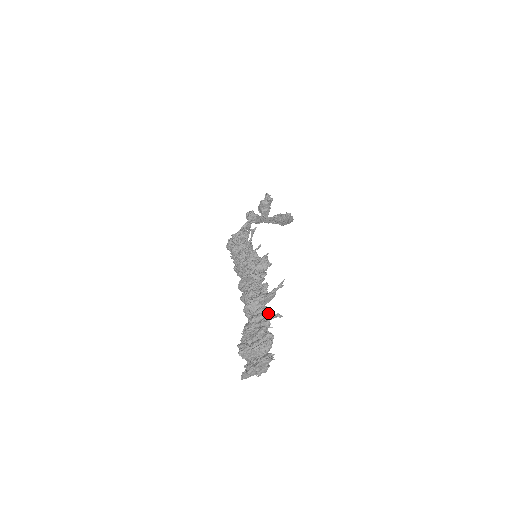
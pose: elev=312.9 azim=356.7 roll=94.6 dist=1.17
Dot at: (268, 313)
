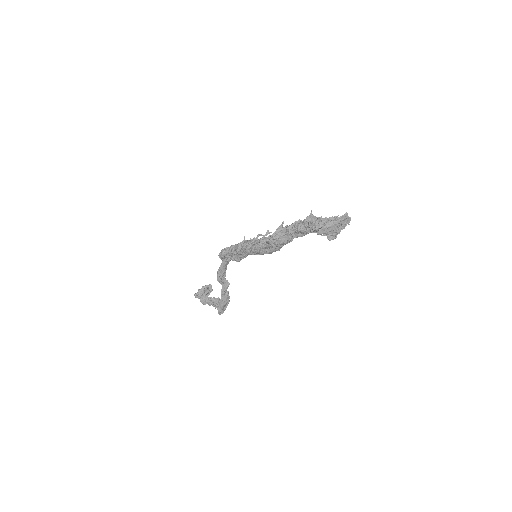
Dot at: occluded
